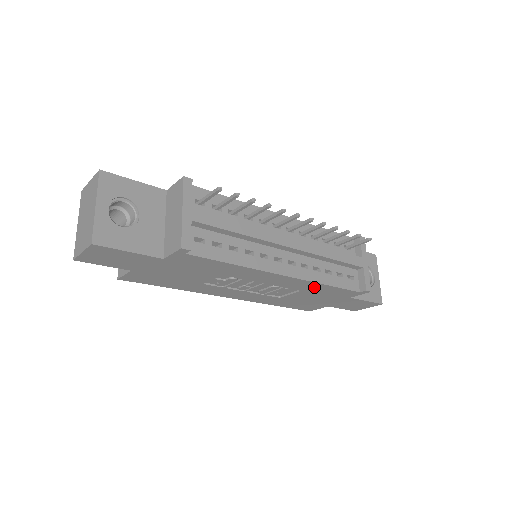
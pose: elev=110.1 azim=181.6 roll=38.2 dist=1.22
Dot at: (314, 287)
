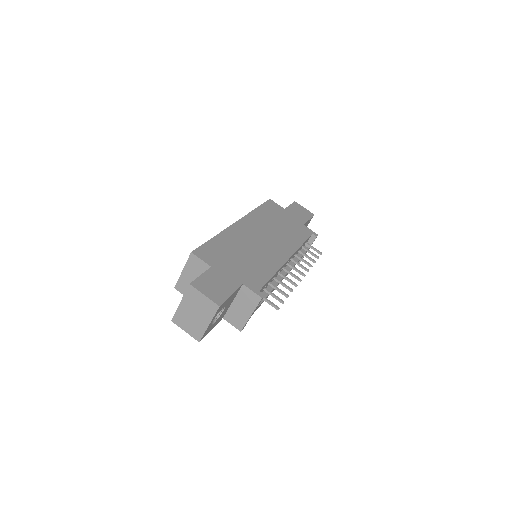
Dot at: occluded
